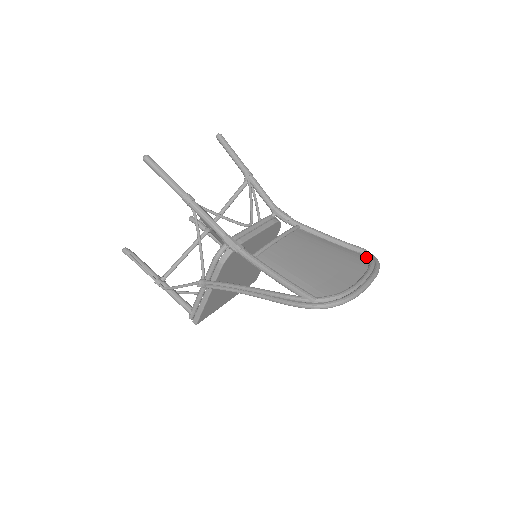
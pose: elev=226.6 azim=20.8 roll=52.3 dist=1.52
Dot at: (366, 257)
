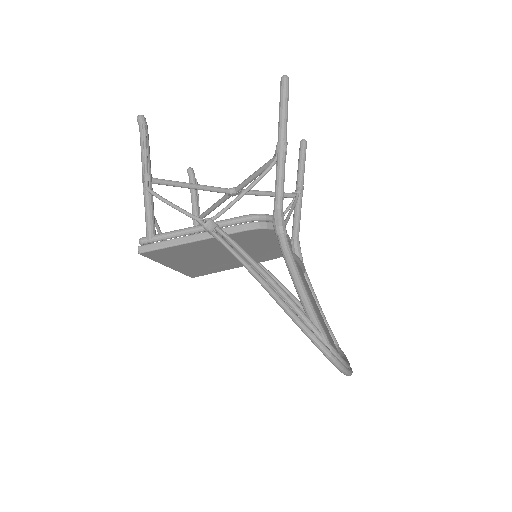
Dot at: (338, 351)
